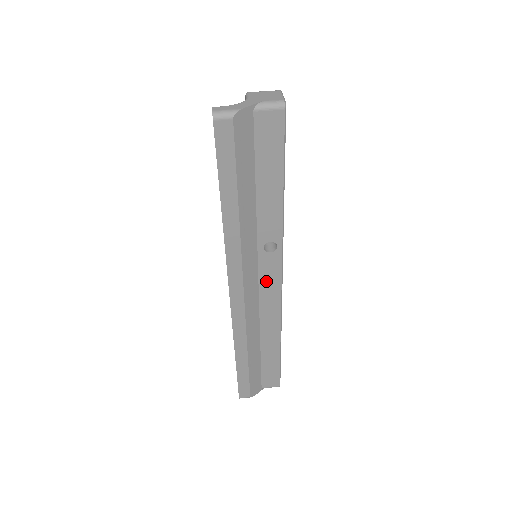
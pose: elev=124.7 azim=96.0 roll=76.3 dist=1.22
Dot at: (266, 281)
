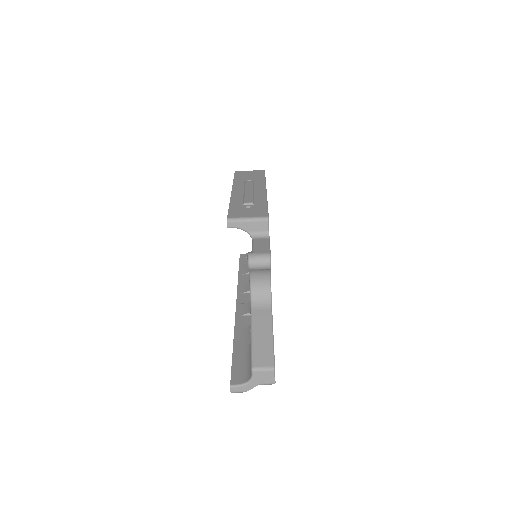
Dot at: occluded
